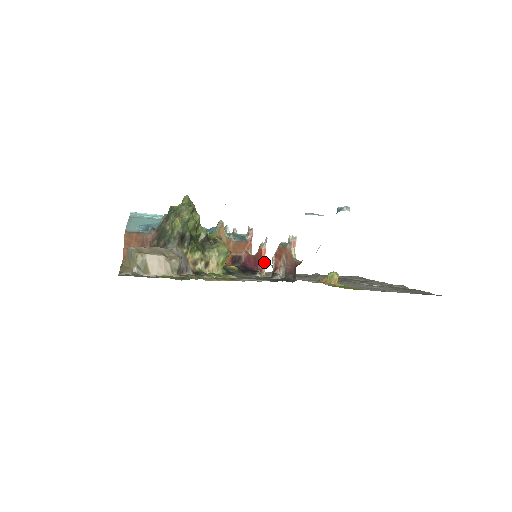
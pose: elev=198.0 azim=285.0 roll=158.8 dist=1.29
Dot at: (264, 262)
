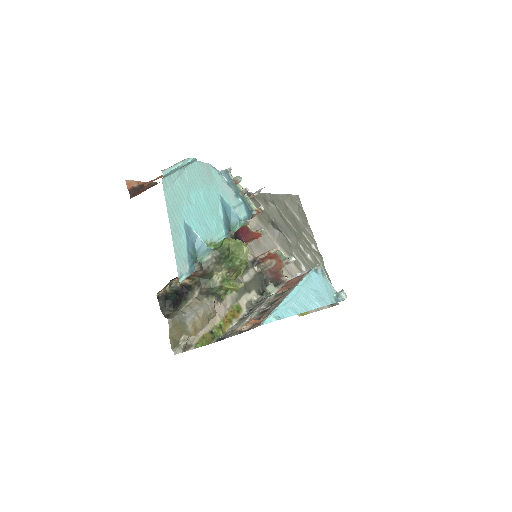
Dot at: (254, 239)
